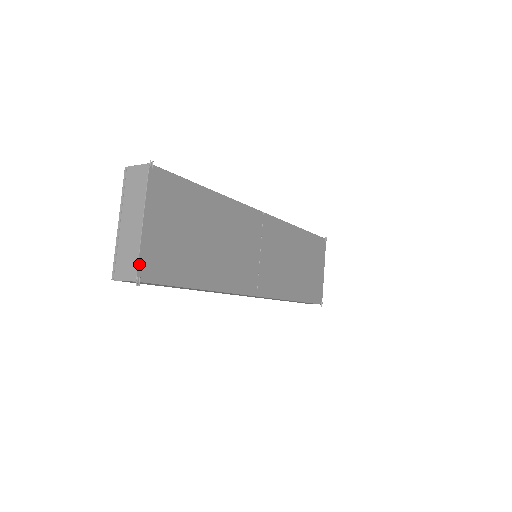
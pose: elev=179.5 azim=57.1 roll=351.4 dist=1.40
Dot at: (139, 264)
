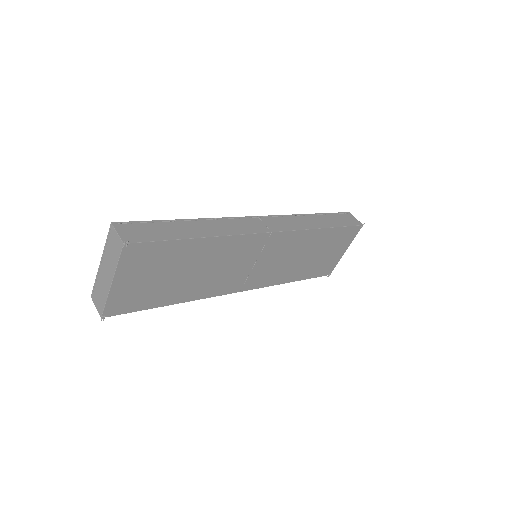
Dot at: (105, 308)
